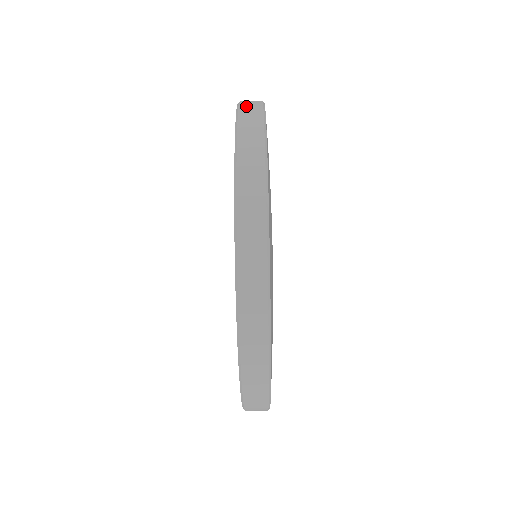
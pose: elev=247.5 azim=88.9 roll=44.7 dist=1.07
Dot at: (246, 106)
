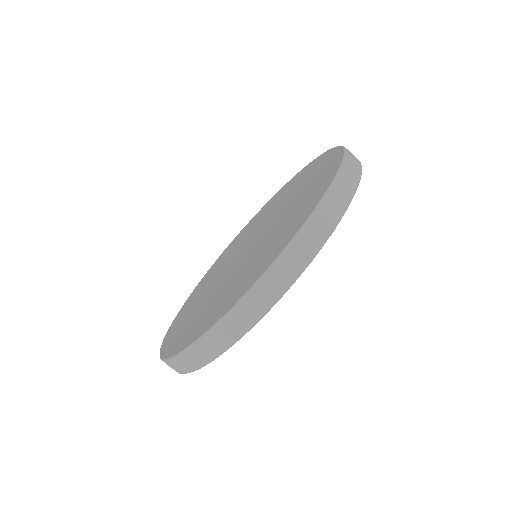
Dot at: occluded
